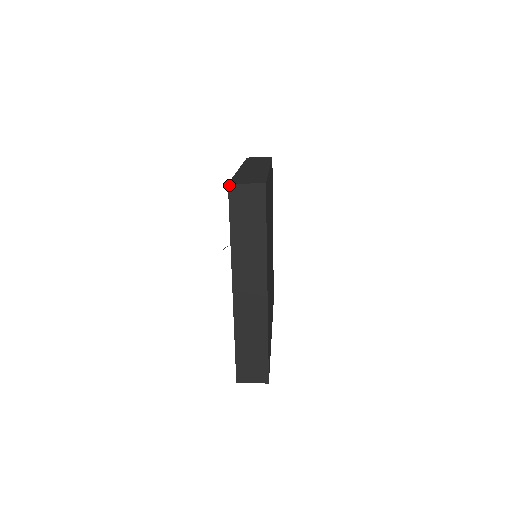
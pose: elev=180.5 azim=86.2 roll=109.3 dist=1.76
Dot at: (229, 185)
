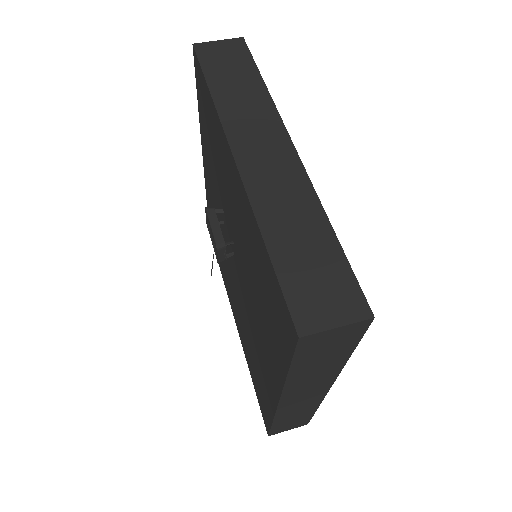
Dot at: (301, 338)
